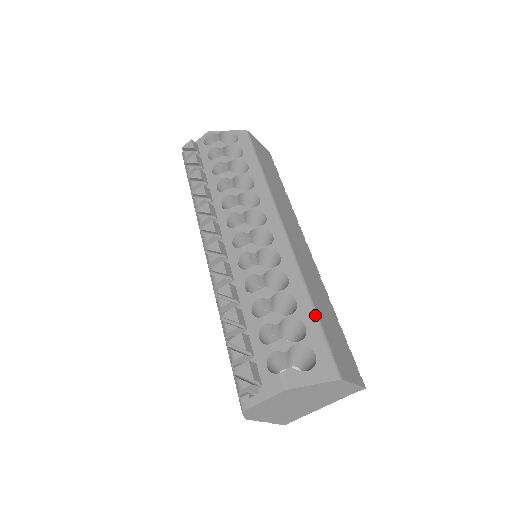
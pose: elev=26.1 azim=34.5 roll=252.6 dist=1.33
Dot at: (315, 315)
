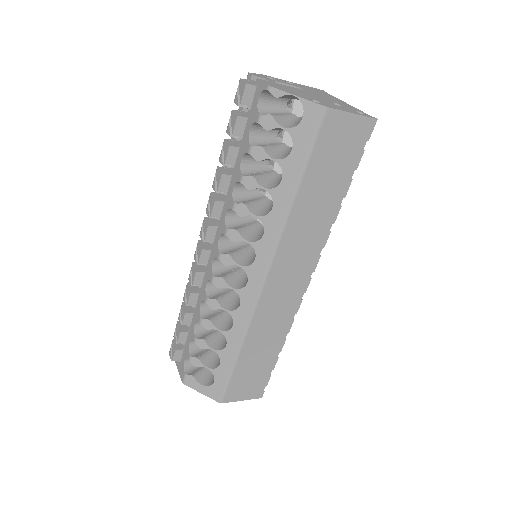
Dot at: (233, 362)
